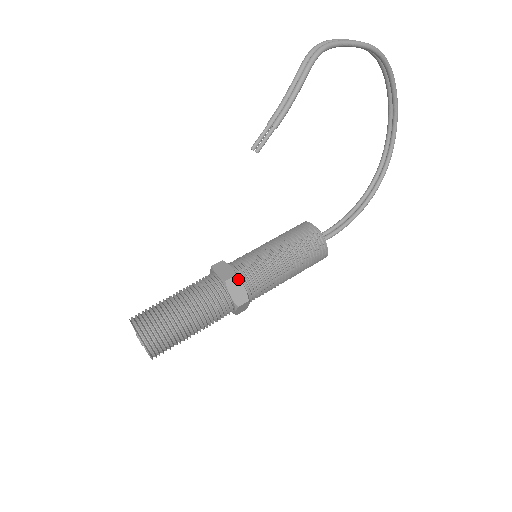
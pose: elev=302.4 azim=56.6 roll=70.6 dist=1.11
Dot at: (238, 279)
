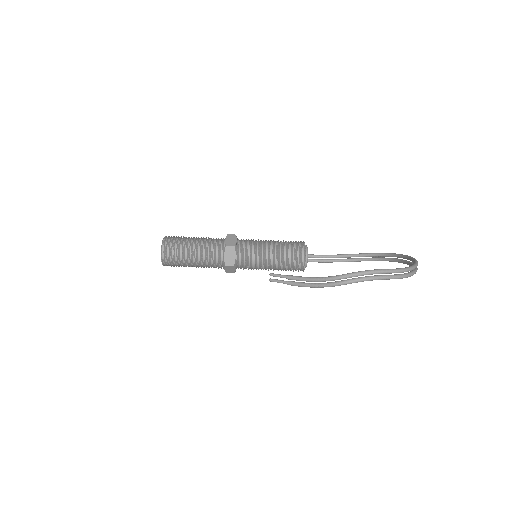
Dot at: (234, 267)
